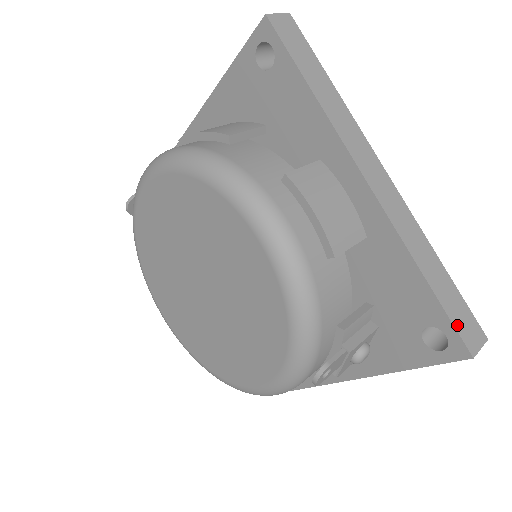
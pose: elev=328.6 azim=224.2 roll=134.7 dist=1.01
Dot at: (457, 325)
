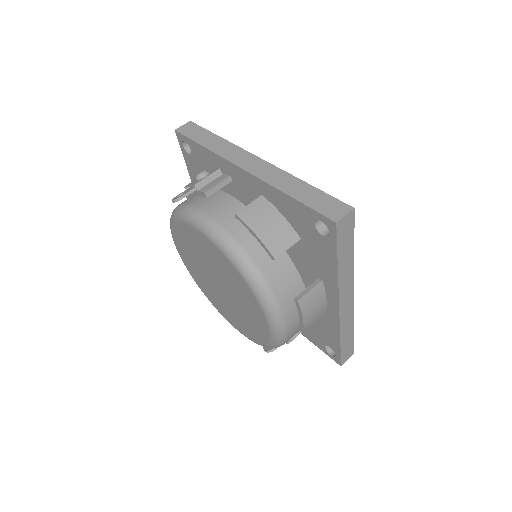
Dot at: (343, 356)
